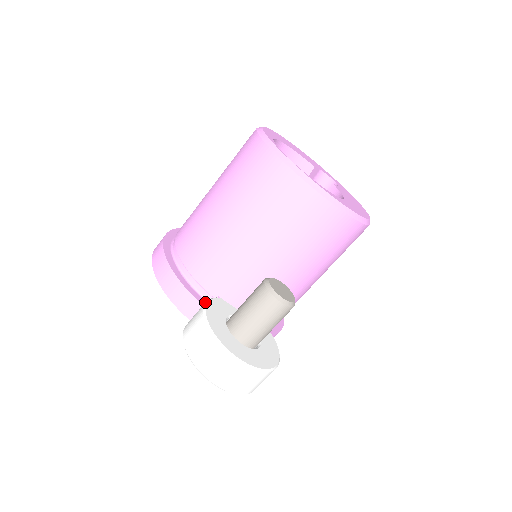
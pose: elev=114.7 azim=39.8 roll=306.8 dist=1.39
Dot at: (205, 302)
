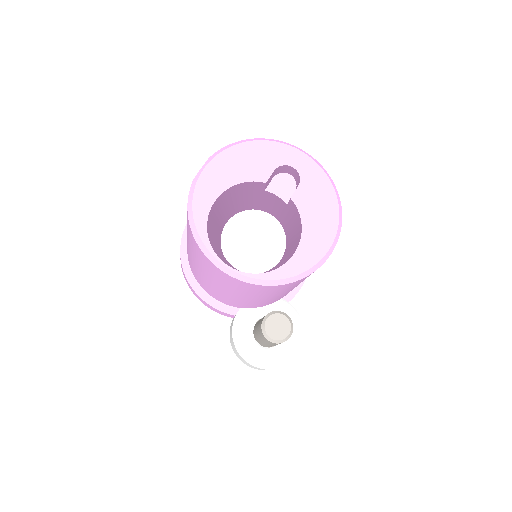
Dot at: (232, 326)
